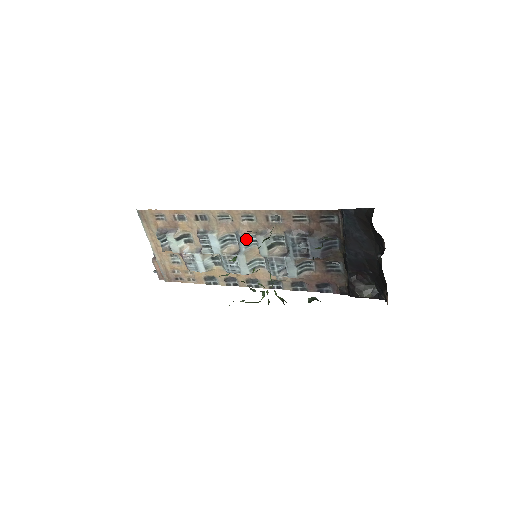
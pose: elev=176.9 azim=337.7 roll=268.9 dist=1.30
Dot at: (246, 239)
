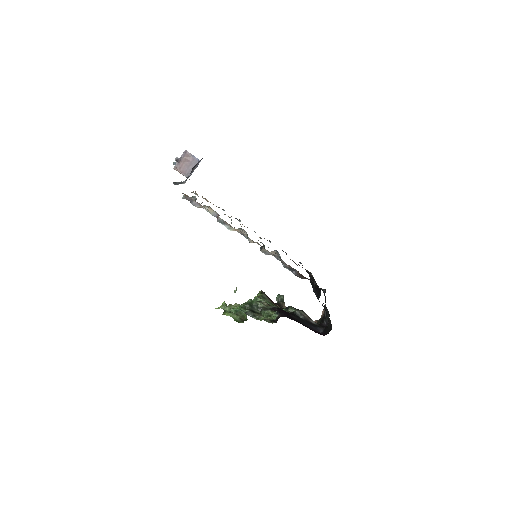
Dot at: occluded
